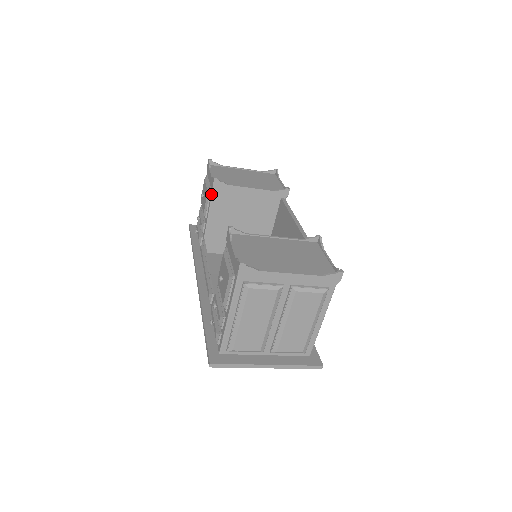
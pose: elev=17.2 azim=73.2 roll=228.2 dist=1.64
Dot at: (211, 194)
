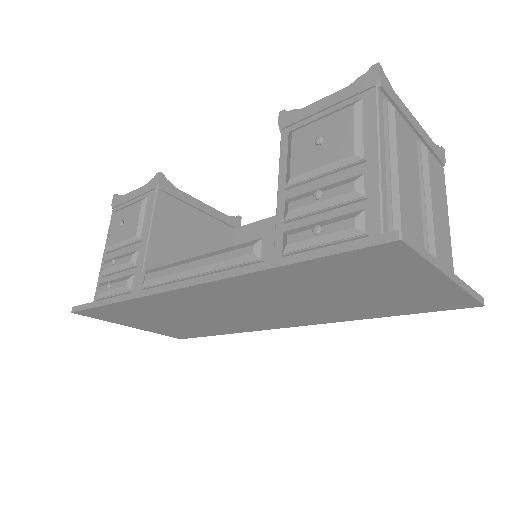
Dot at: (153, 198)
